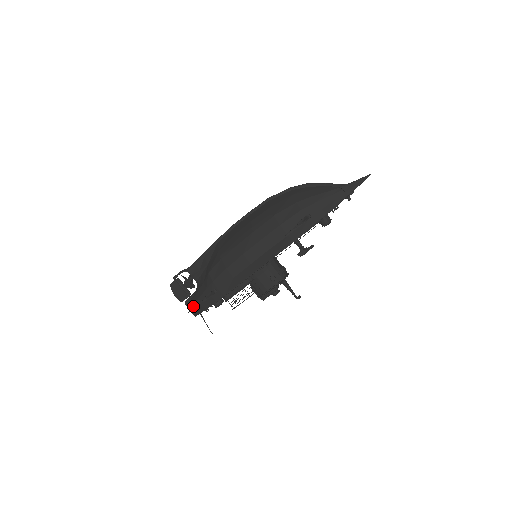
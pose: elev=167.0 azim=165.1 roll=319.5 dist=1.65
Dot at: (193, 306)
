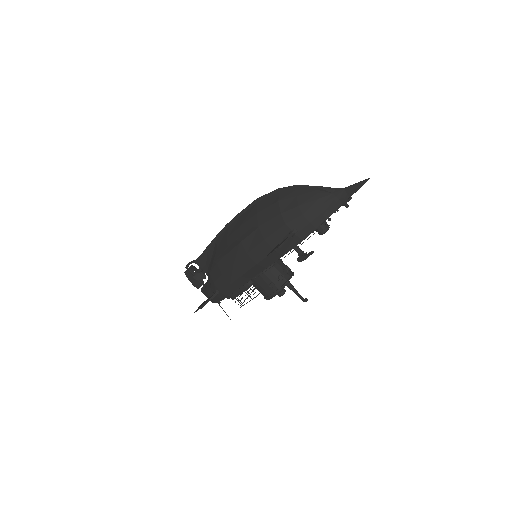
Dot at: (207, 296)
